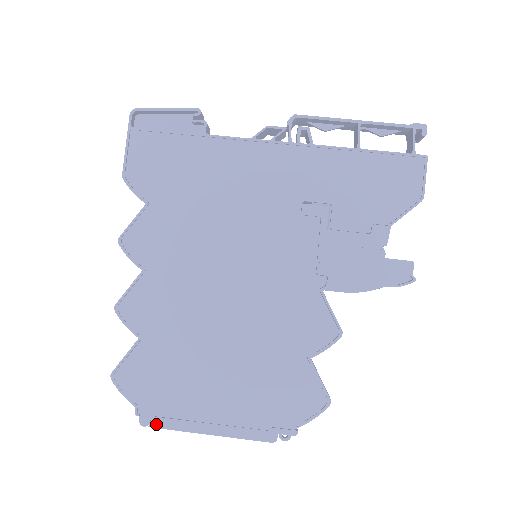
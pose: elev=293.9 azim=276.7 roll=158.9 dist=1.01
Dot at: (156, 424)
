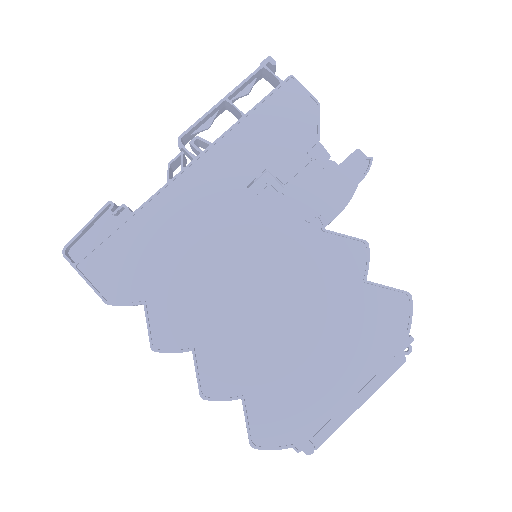
Dot at: (319, 442)
